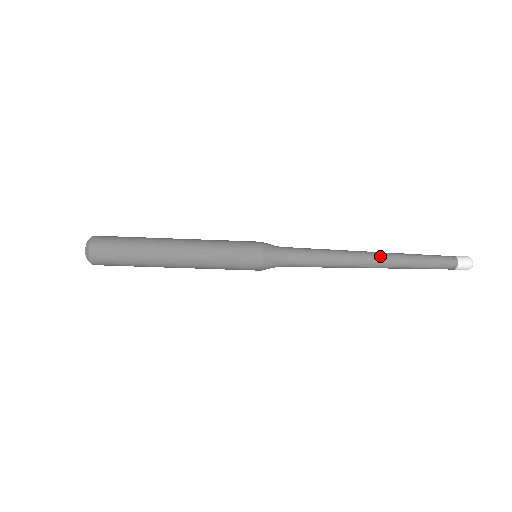
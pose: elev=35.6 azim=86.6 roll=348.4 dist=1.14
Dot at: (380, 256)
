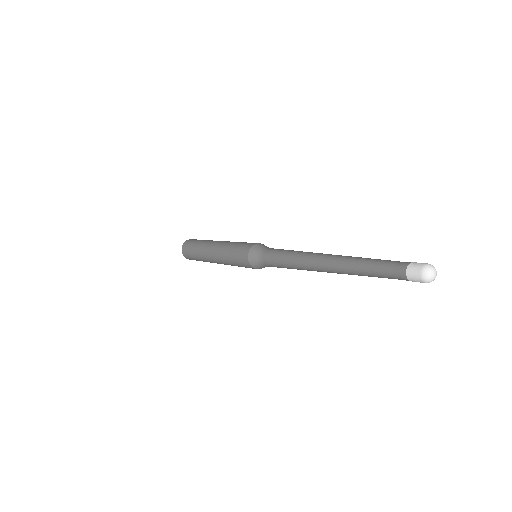
Dot at: (330, 270)
